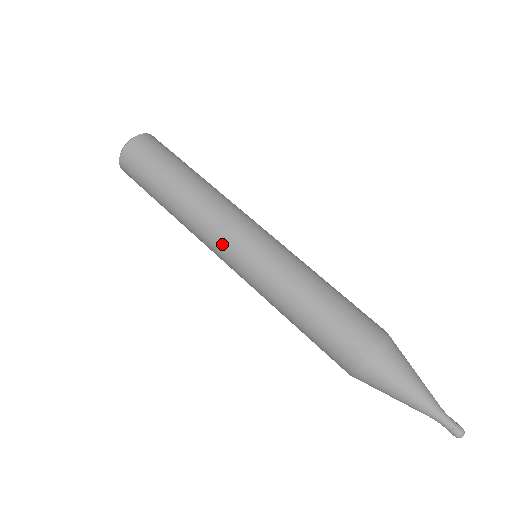
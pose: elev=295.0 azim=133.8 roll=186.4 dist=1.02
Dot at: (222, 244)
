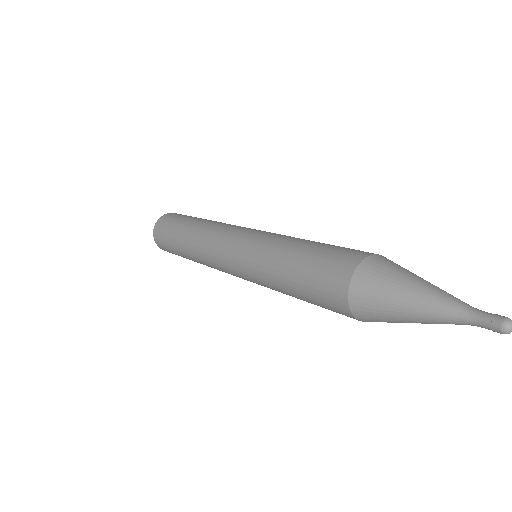
Dot at: (226, 235)
